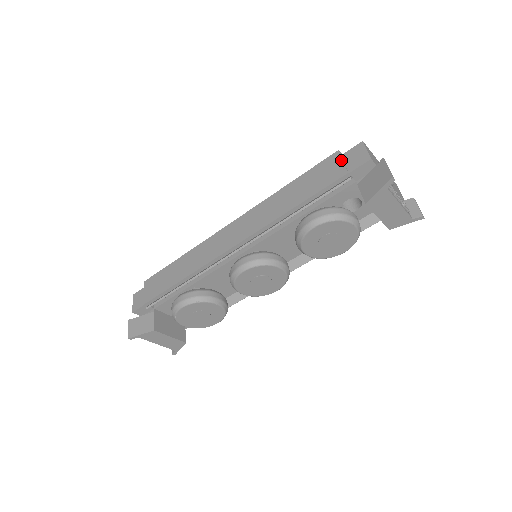
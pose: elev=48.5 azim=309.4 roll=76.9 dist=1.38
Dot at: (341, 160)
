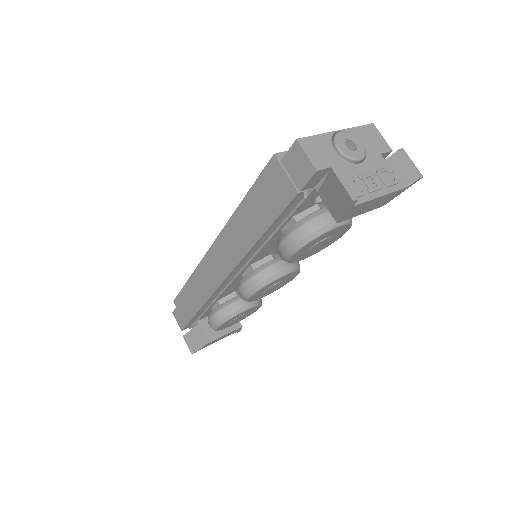
Dot at: (283, 172)
